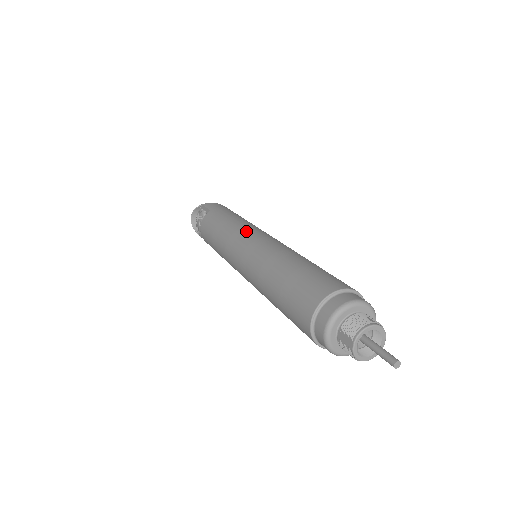
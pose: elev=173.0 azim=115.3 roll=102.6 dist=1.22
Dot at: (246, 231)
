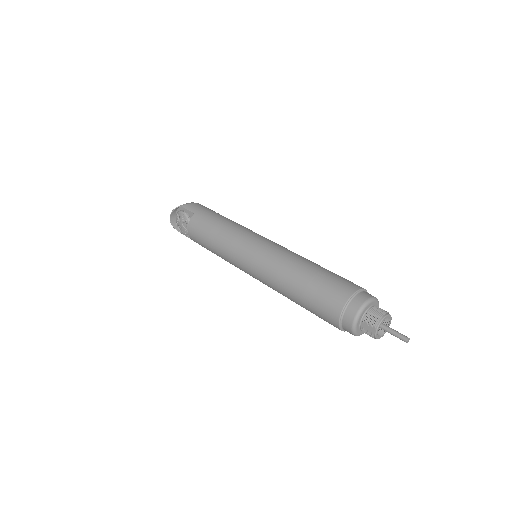
Dot at: (246, 238)
